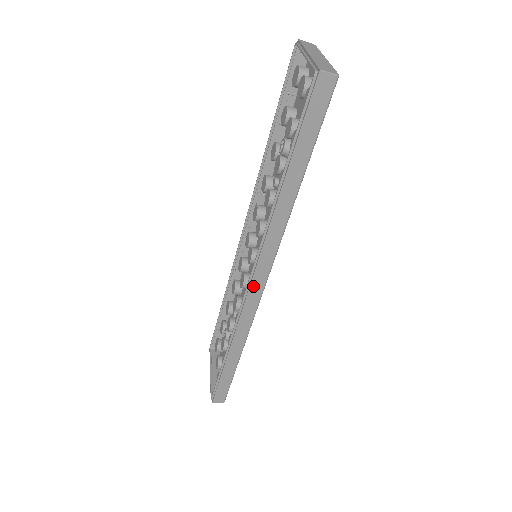
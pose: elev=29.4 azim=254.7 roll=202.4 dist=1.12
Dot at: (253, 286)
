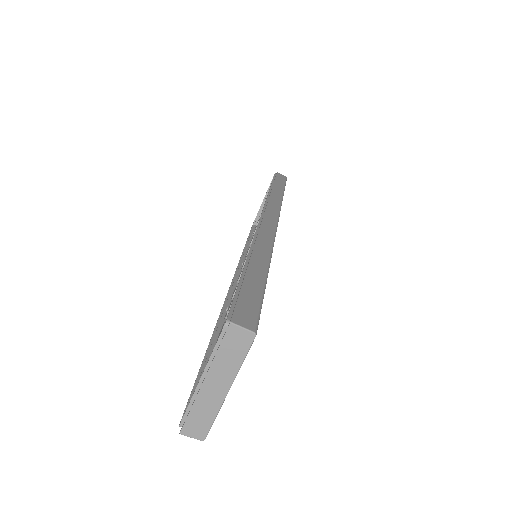
Dot at: (267, 217)
